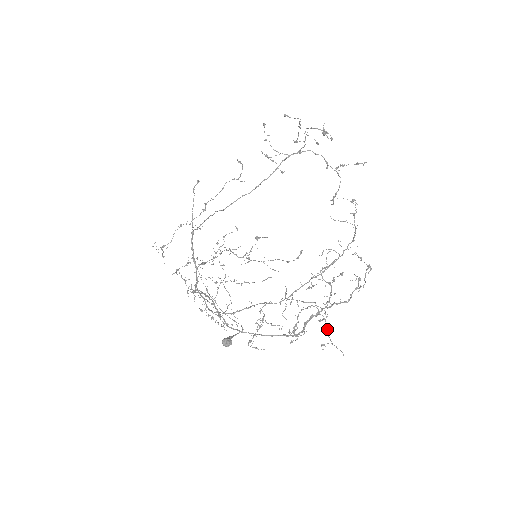
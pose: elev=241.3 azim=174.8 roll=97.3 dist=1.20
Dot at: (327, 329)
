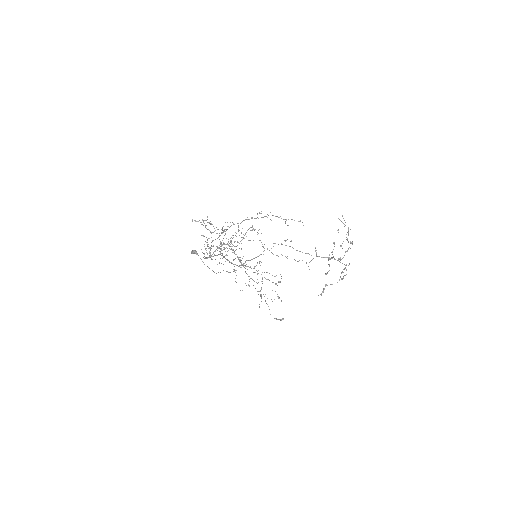
Dot at: (216, 233)
